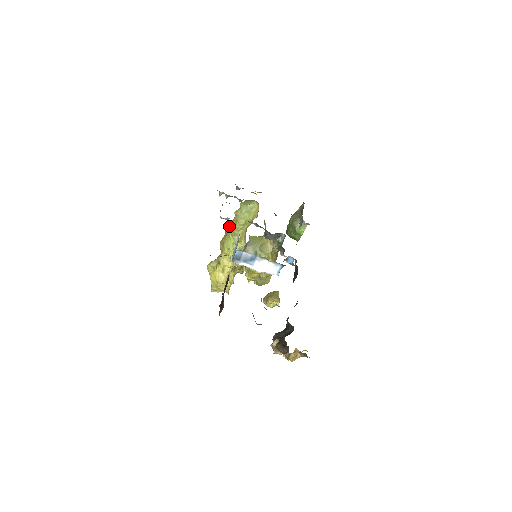
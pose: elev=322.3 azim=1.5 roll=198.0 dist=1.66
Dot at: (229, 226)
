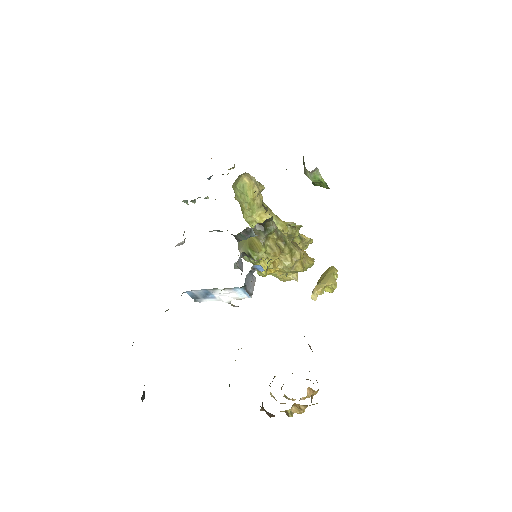
Dot at: occluded
